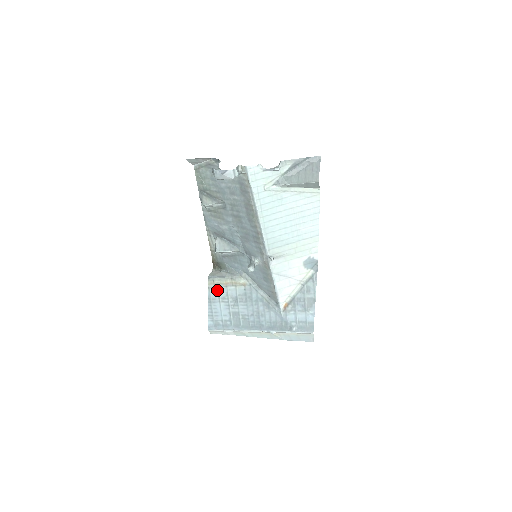
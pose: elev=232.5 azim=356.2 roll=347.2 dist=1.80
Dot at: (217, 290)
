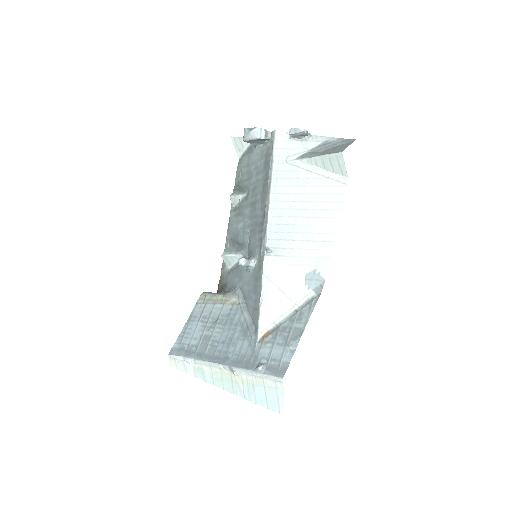
Dot at: (203, 307)
